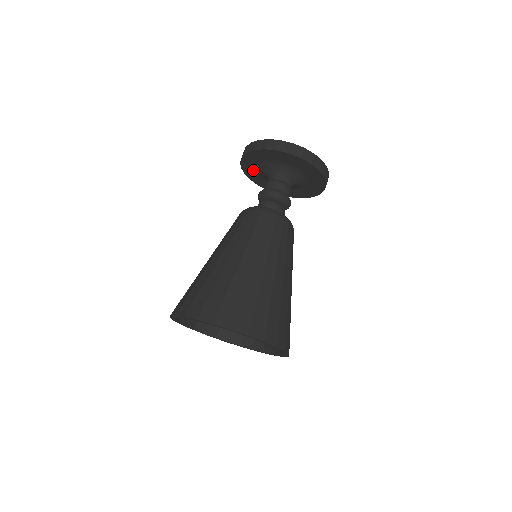
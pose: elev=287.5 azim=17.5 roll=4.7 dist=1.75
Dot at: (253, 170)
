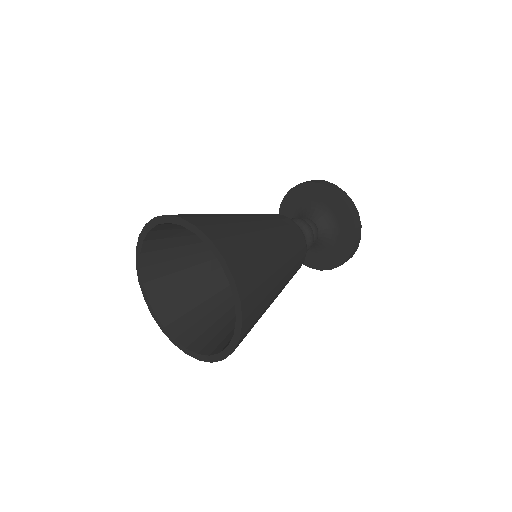
Dot at: occluded
